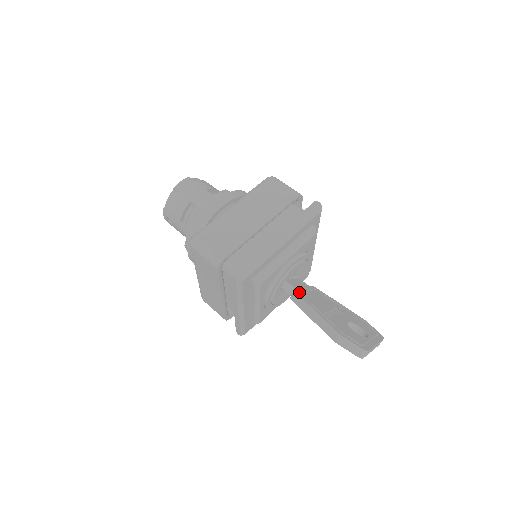
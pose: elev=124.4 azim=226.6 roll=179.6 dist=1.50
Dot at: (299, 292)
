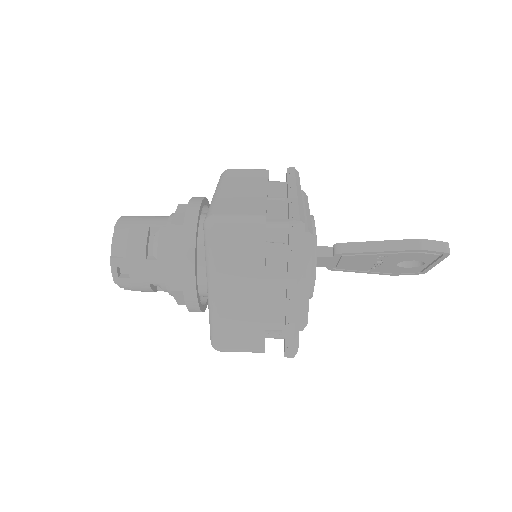
Dot at: occluded
